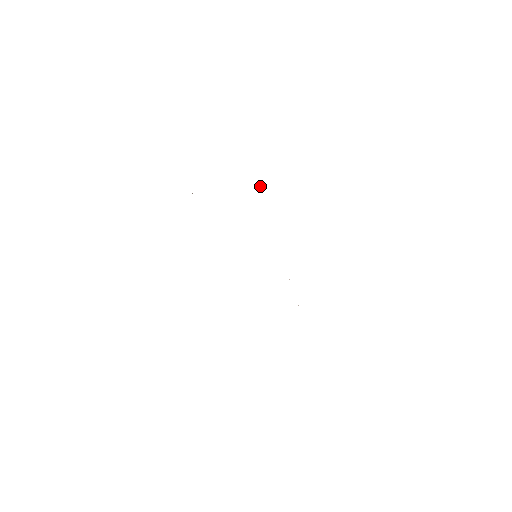
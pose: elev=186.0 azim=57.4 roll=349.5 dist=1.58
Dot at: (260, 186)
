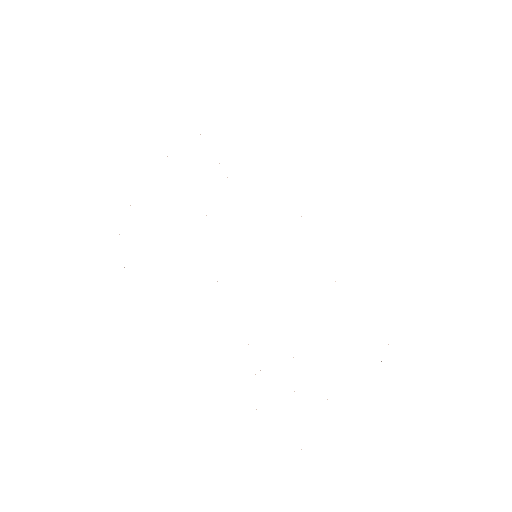
Dot at: occluded
